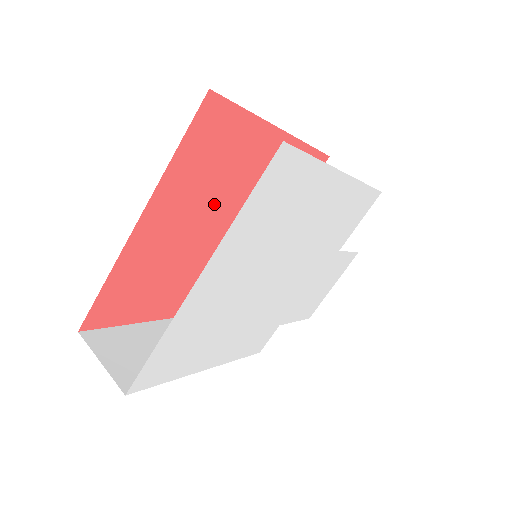
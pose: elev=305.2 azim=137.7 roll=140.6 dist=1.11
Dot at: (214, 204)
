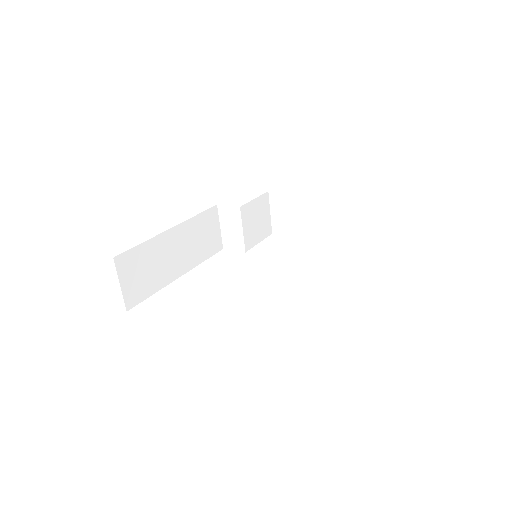
Dot at: occluded
